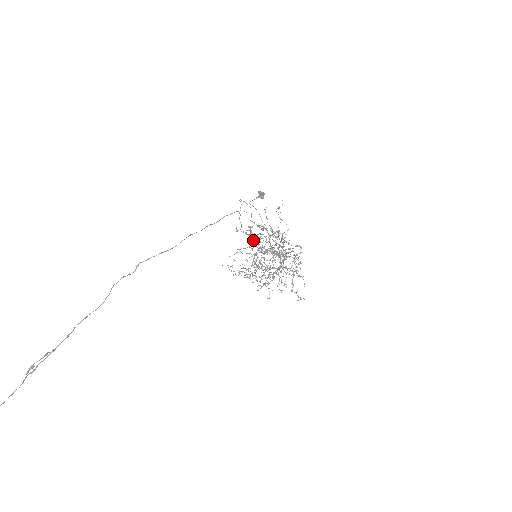
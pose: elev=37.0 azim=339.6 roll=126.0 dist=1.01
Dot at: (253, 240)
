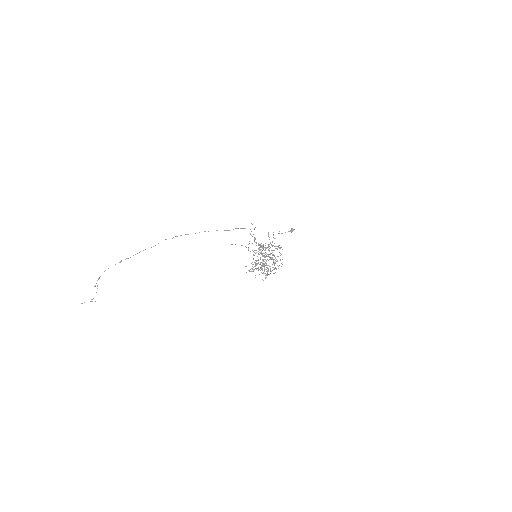
Dot at: occluded
